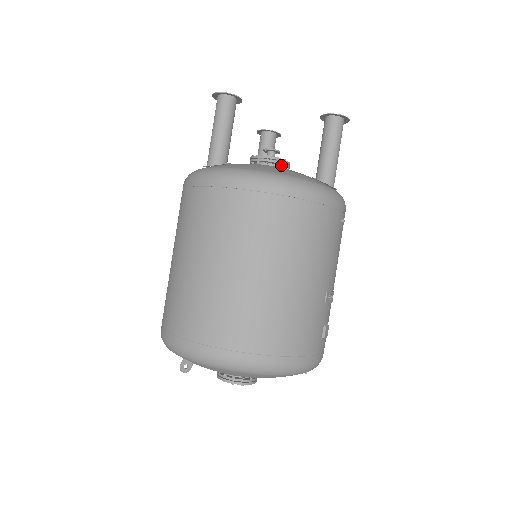
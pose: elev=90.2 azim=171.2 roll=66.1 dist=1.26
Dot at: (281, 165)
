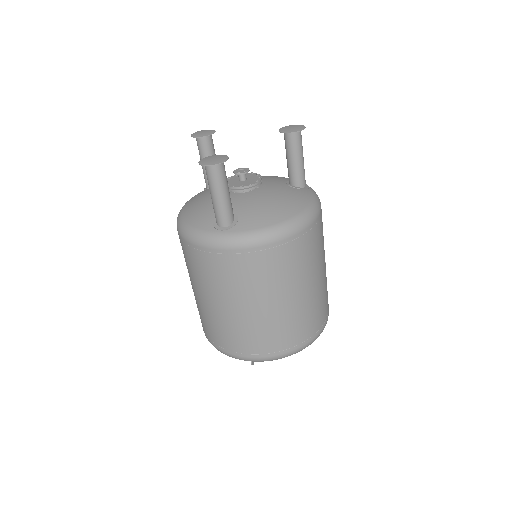
Dot at: (258, 183)
